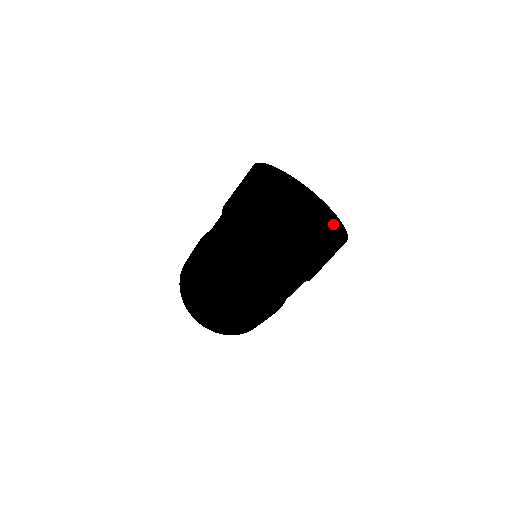
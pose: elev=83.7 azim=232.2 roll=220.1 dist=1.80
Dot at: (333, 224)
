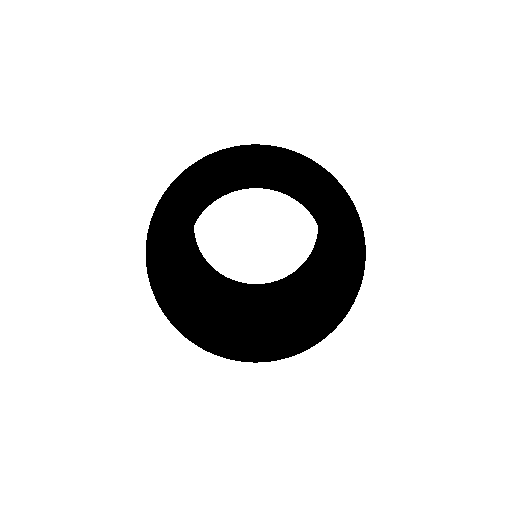
Dot at: (333, 194)
